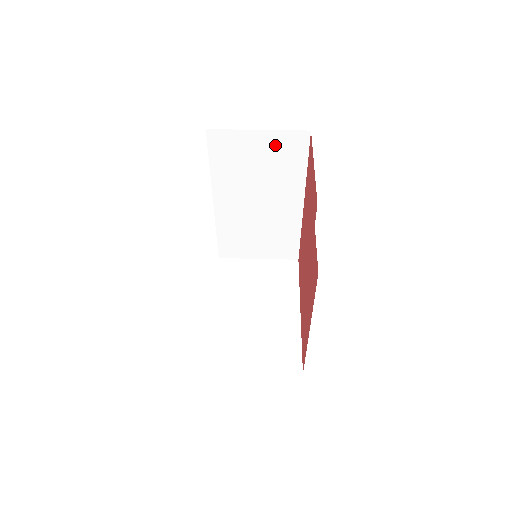
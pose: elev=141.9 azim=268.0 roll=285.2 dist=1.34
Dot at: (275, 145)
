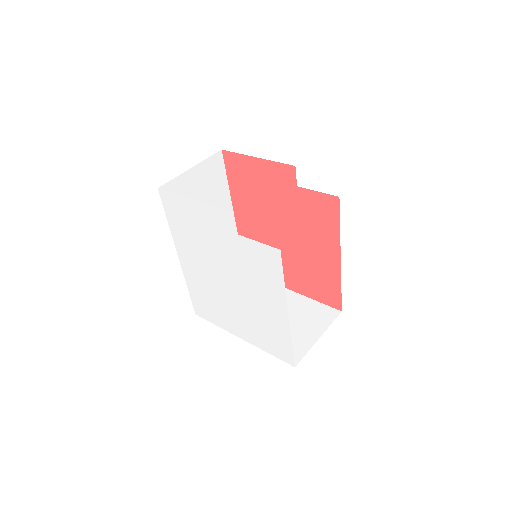
Dot at: (205, 175)
